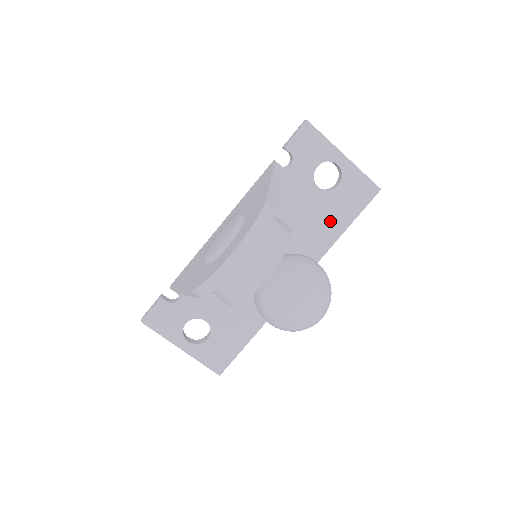
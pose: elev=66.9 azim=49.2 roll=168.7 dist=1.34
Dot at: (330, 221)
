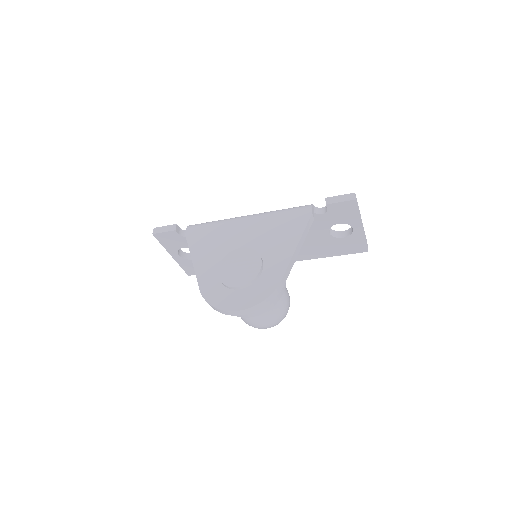
Dot at: (321, 249)
